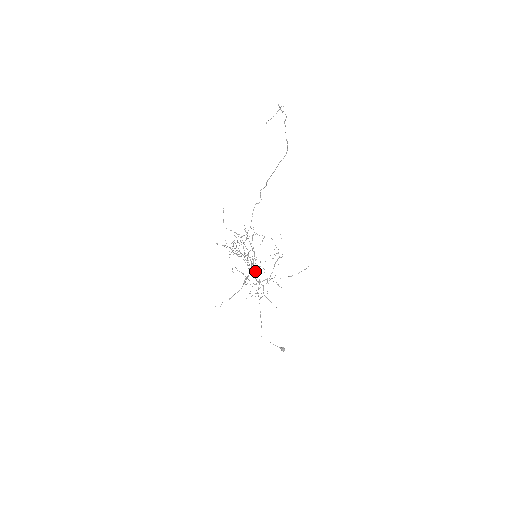
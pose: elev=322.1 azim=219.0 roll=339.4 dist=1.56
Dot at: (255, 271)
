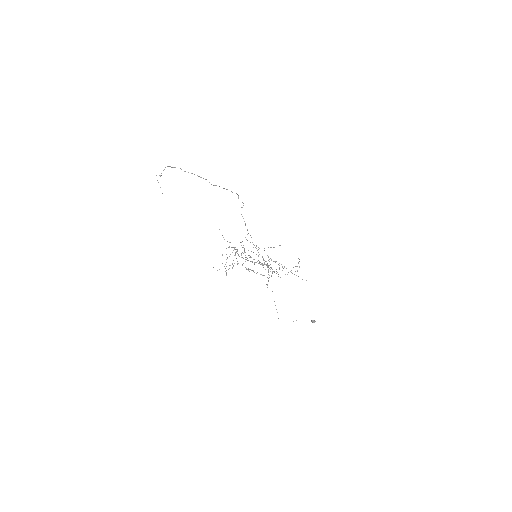
Dot at: (271, 260)
